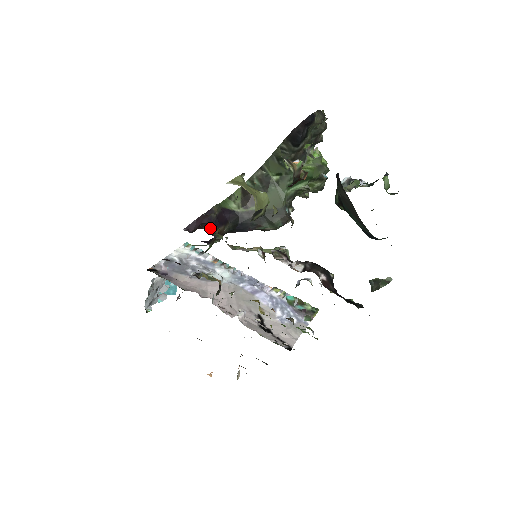
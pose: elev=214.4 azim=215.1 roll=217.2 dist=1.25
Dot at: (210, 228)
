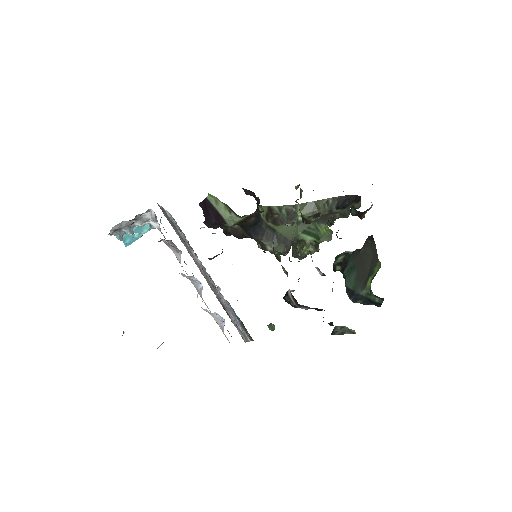
Dot at: occluded
